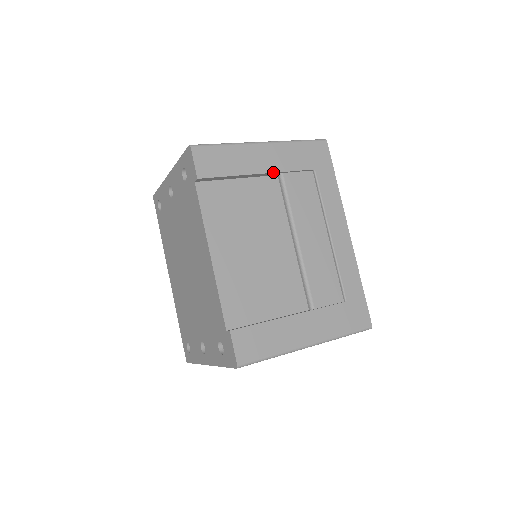
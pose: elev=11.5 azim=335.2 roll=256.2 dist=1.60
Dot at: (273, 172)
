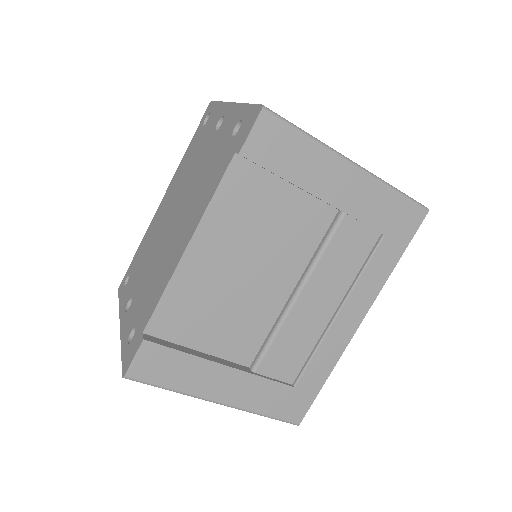
Dot at: (335, 206)
